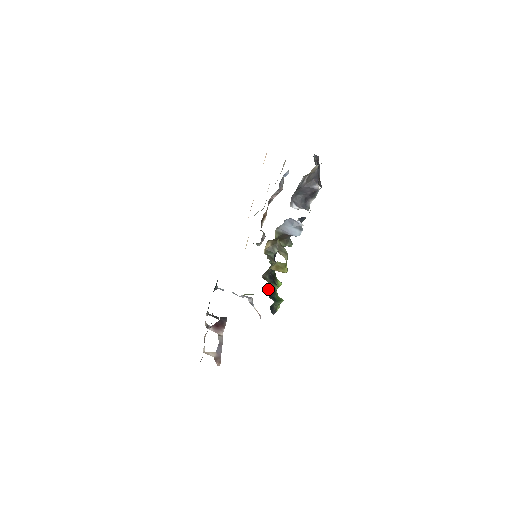
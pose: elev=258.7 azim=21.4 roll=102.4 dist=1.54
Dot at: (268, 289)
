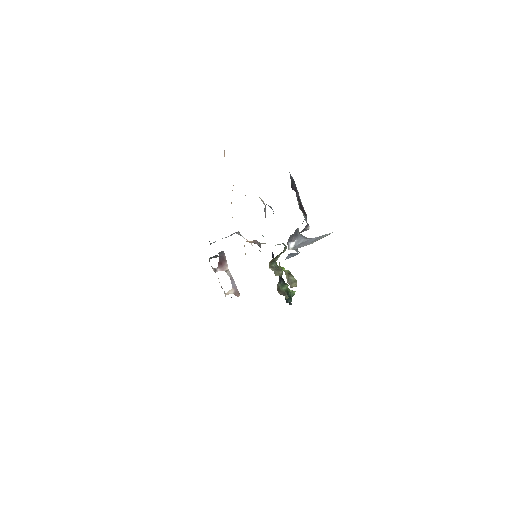
Dot at: (285, 298)
